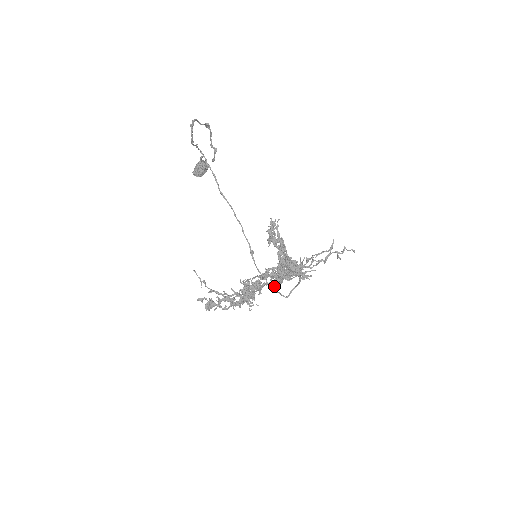
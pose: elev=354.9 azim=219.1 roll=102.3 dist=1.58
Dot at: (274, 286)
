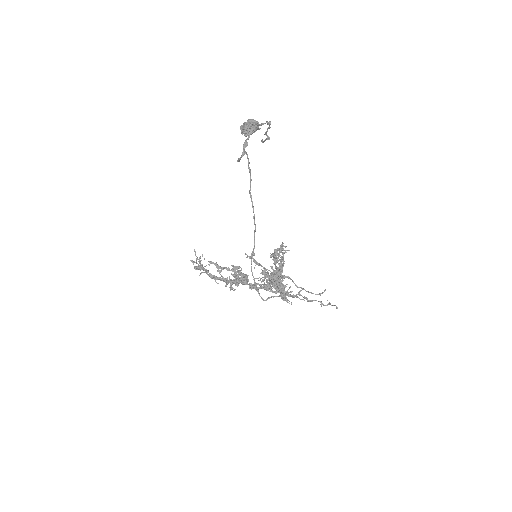
Dot at: (258, 288)
